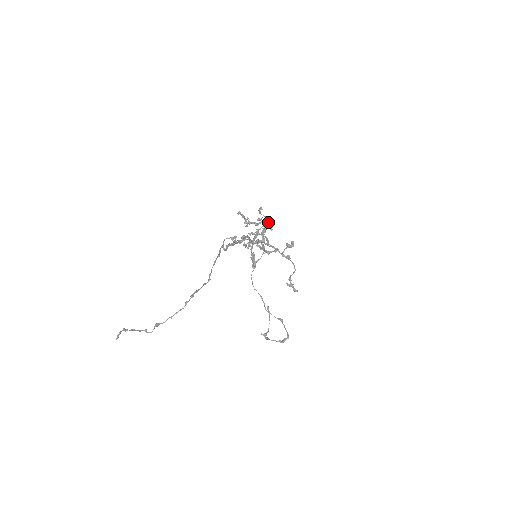
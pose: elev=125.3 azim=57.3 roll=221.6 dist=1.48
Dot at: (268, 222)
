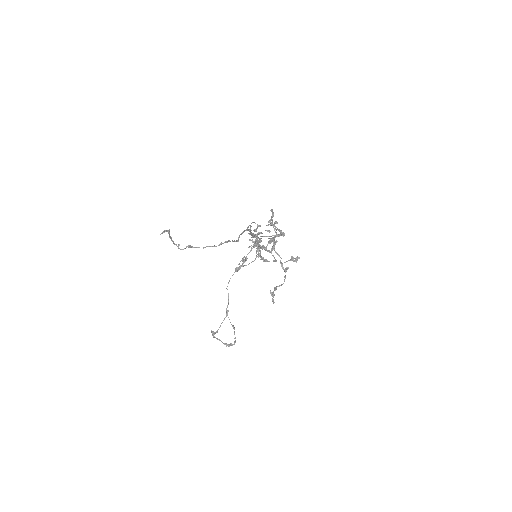
Dot at: (284, 233)
